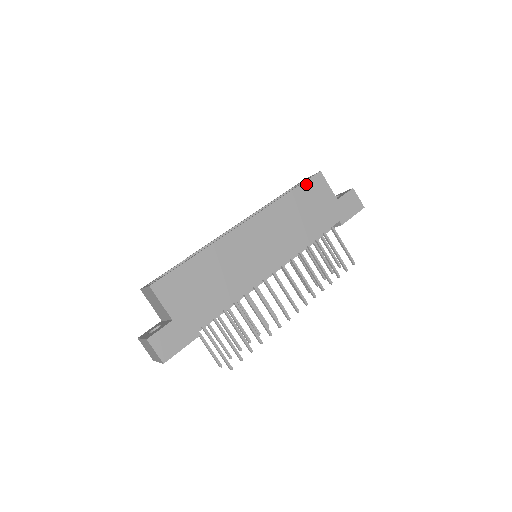
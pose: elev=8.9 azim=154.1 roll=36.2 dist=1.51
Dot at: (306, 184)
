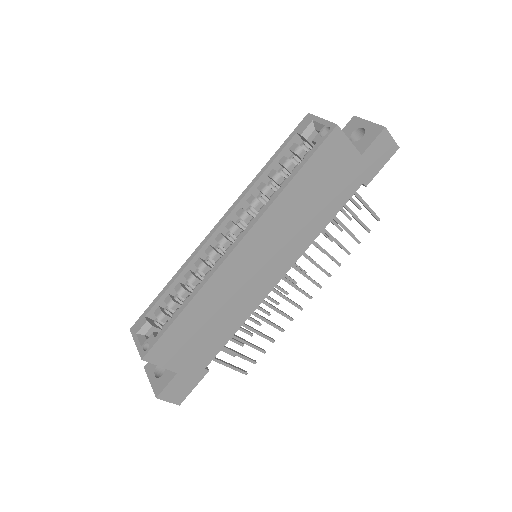
Dot at: (316, 155)
